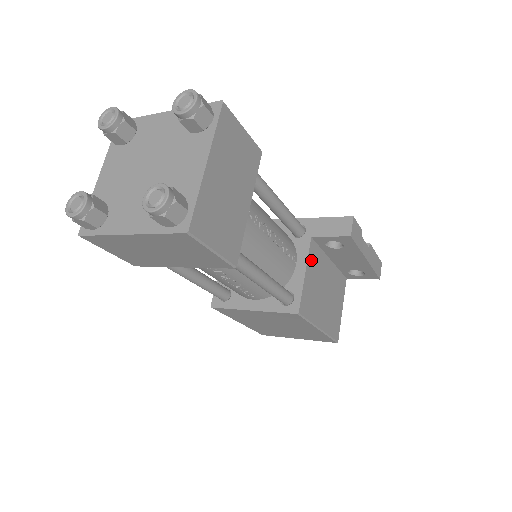
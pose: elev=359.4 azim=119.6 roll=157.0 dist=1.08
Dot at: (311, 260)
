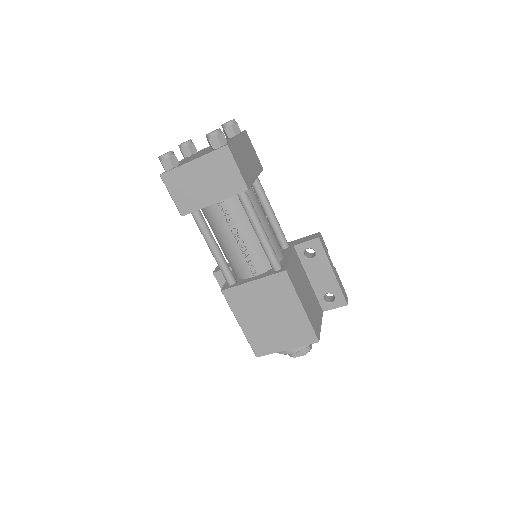
Dot at: (294, 257)
